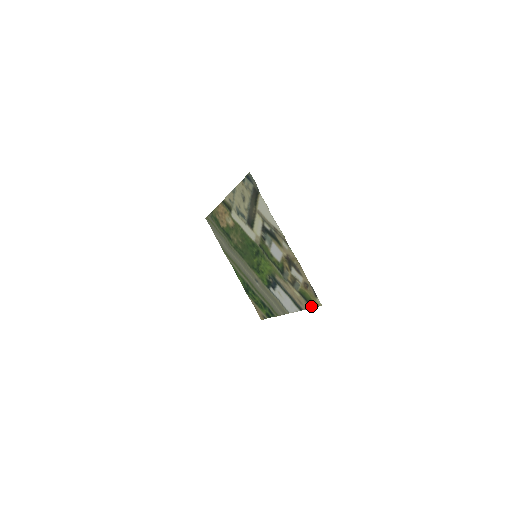
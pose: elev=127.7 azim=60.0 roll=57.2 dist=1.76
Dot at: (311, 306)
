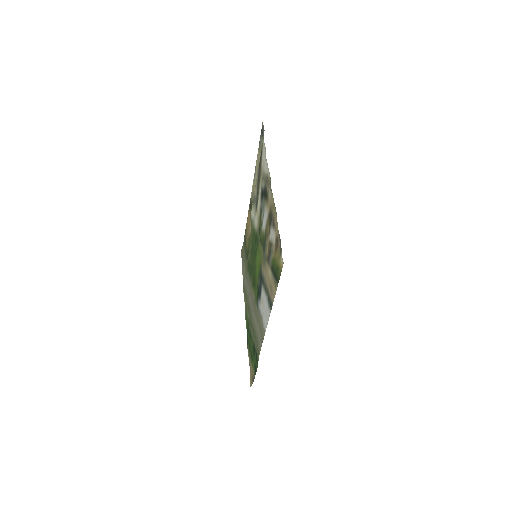
Dot at: (277, 282)
